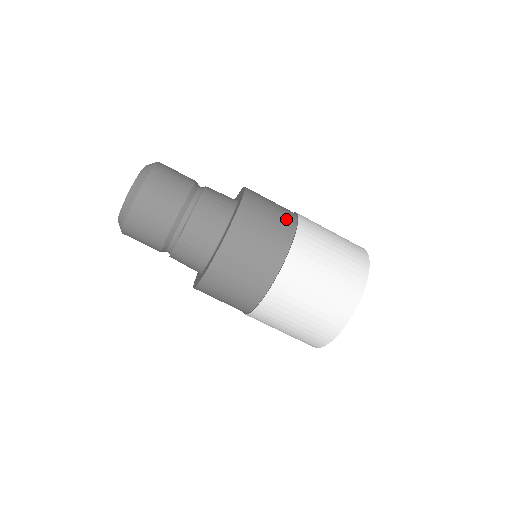
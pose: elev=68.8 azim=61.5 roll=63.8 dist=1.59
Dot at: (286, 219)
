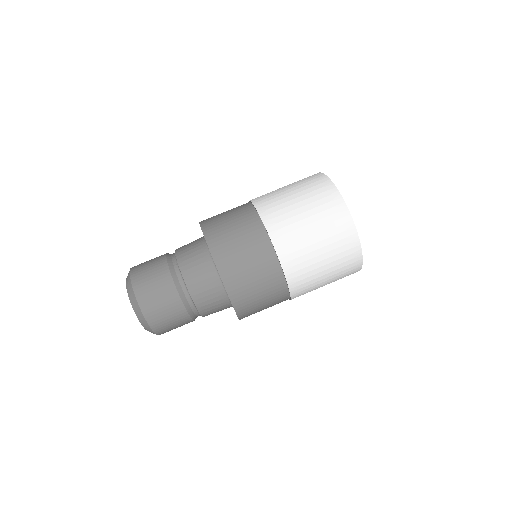
Dot at: (255, 235)
